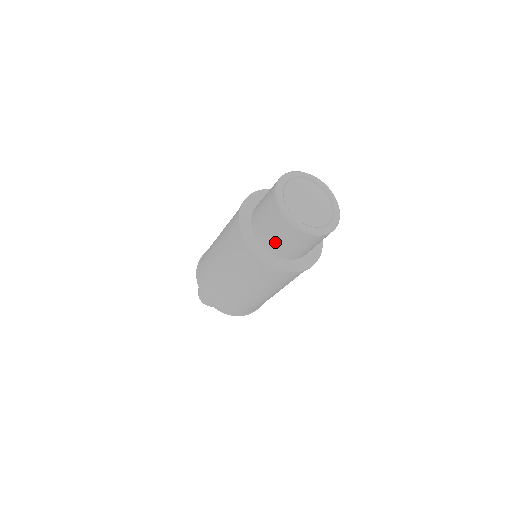
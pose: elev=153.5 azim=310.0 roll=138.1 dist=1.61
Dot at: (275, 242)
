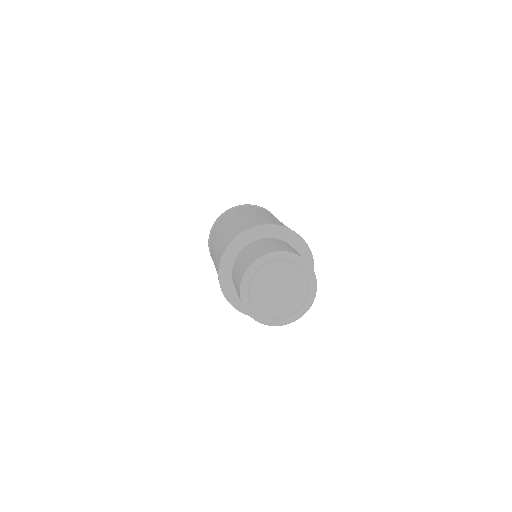
Dot at: occluded
